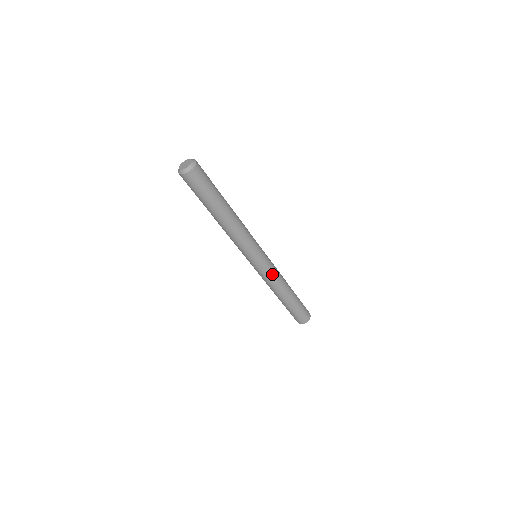
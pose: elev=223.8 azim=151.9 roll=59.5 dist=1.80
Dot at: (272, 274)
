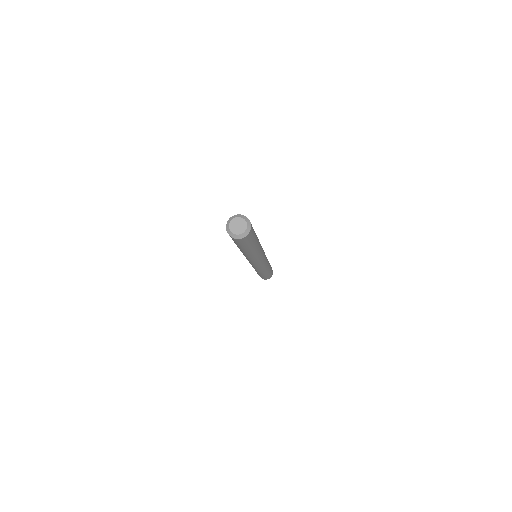
Dot at: (265, 265)
